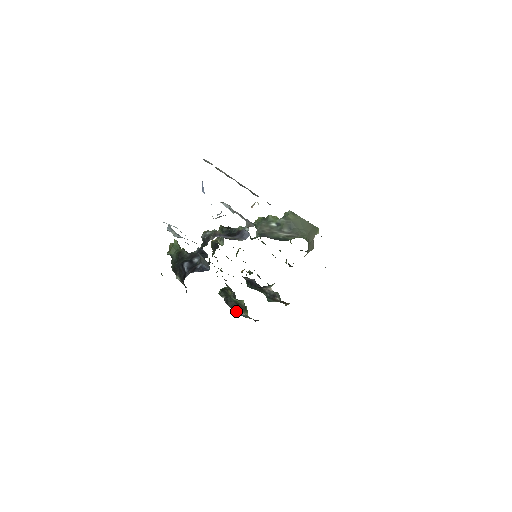
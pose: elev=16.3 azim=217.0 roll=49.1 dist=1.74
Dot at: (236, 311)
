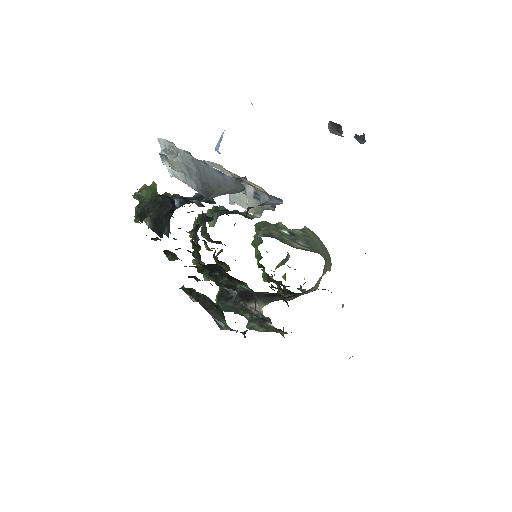
Dot at: (211, 312)
